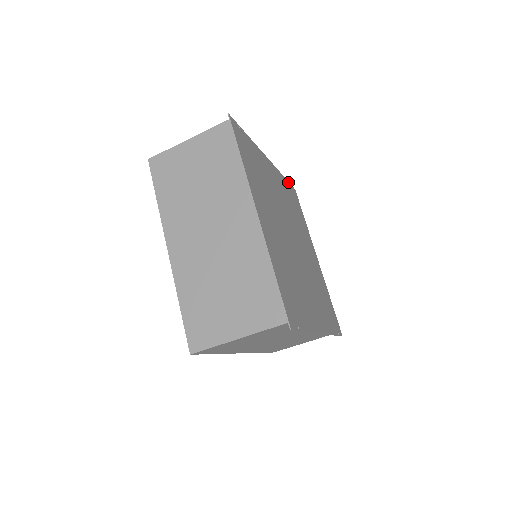
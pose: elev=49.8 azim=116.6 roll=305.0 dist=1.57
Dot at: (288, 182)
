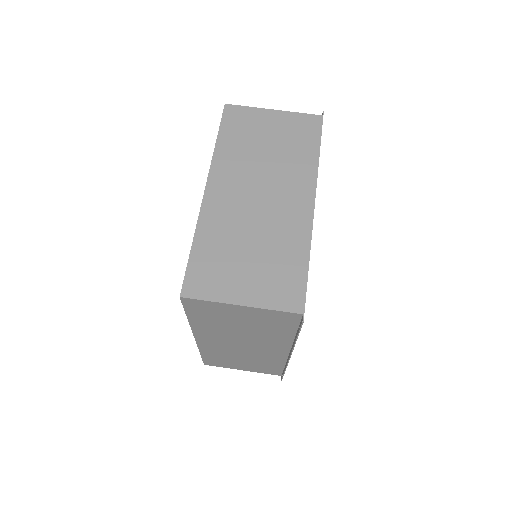
Dot at: occluded
